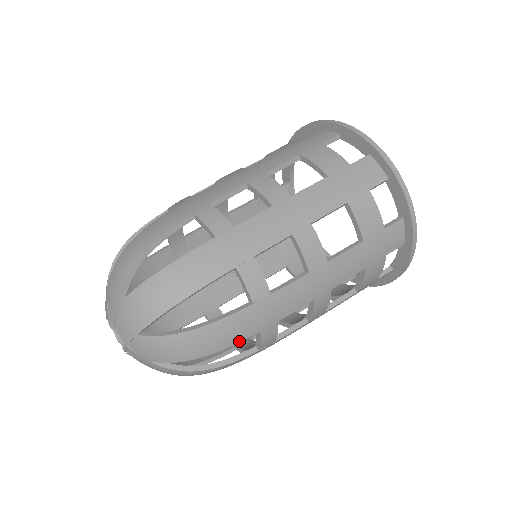
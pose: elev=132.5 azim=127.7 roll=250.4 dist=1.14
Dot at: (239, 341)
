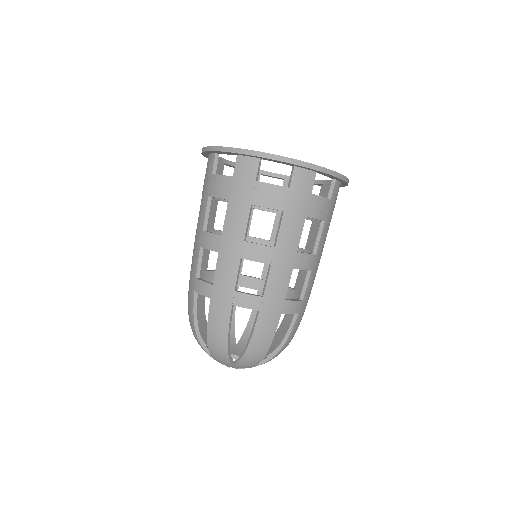
Dot at: (276, 328)
